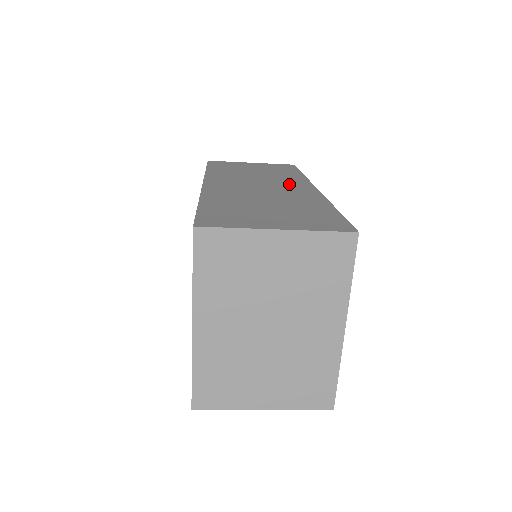
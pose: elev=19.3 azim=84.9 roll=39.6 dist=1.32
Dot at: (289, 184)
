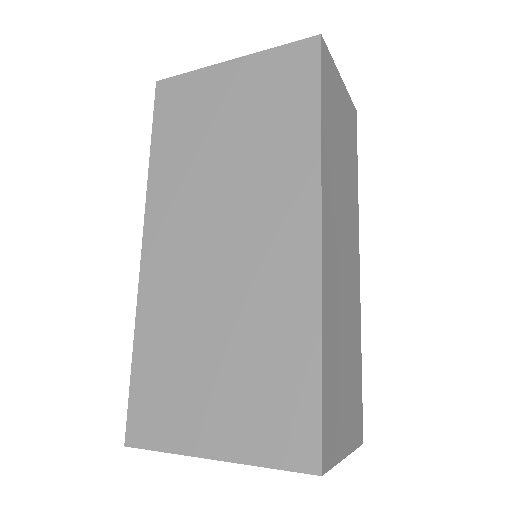
Dot at: (353, 244)
